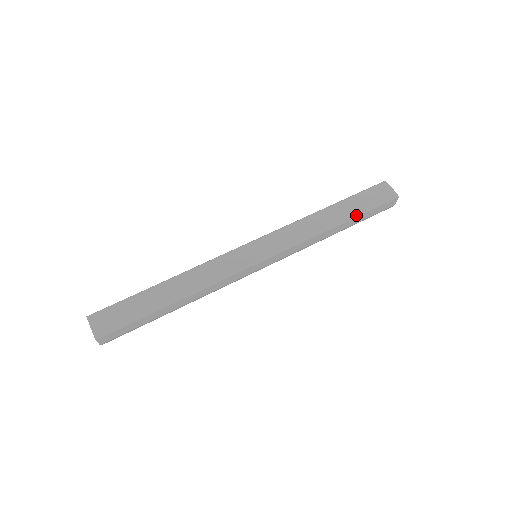
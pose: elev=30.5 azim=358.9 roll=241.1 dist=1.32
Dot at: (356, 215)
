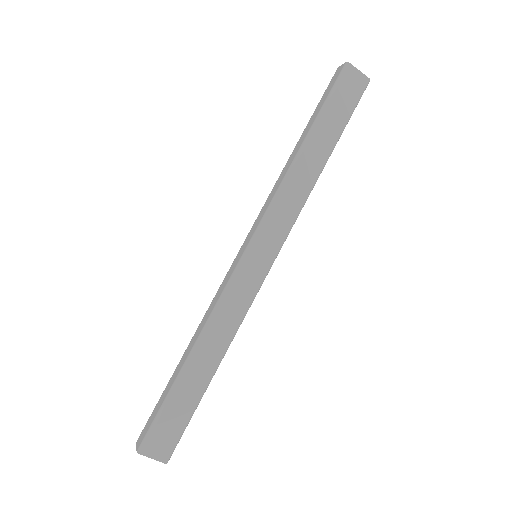
Dot at: (338, 138)
